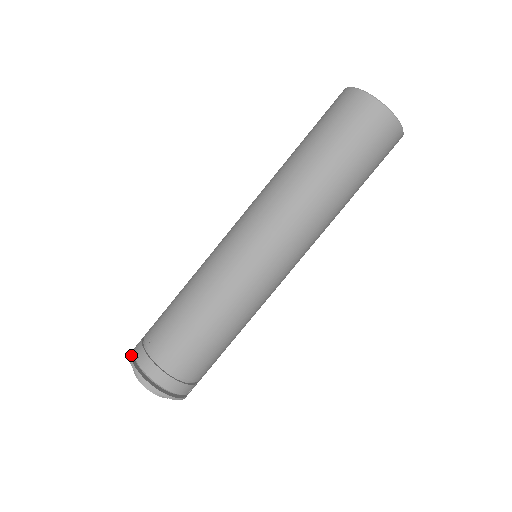
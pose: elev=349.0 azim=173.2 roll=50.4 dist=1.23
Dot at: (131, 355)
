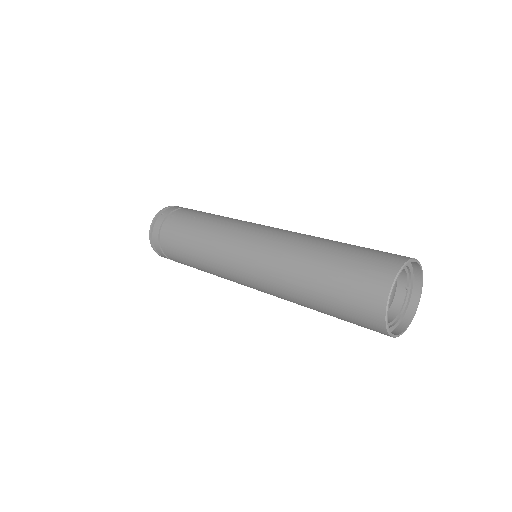
Dot at: (166, 208)
